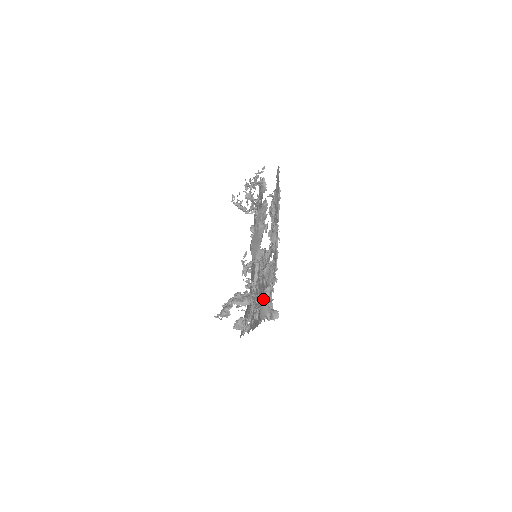
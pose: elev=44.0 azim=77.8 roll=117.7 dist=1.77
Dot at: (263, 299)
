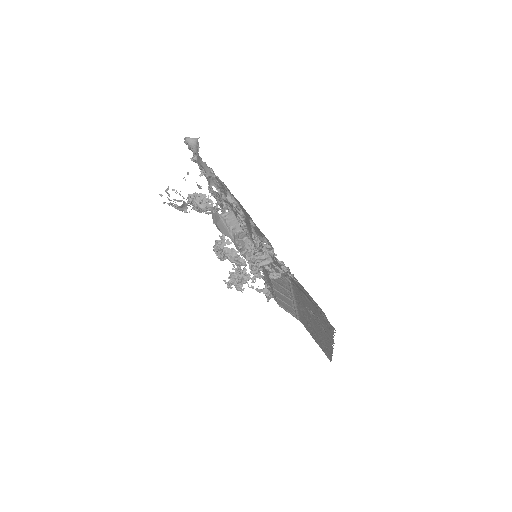
Dot at: occluded
